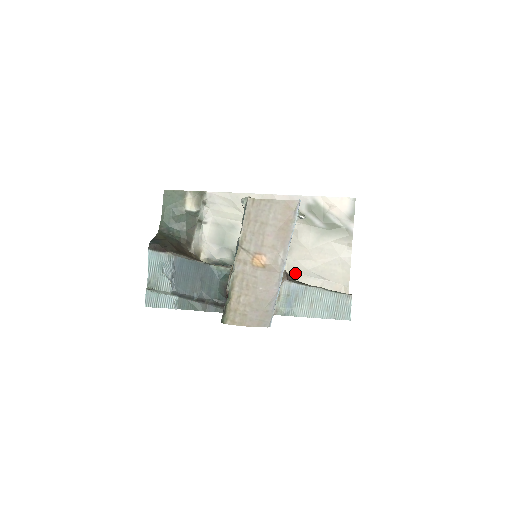
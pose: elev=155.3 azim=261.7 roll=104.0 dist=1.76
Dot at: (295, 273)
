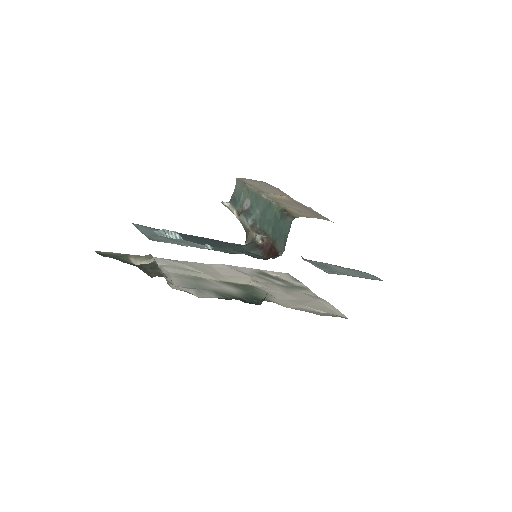
Dot at: (292, 307)
